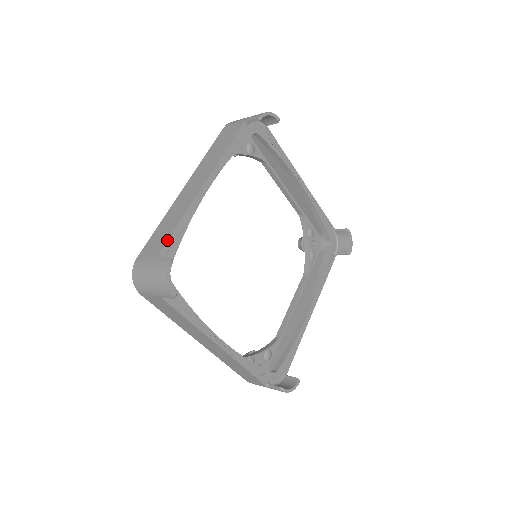
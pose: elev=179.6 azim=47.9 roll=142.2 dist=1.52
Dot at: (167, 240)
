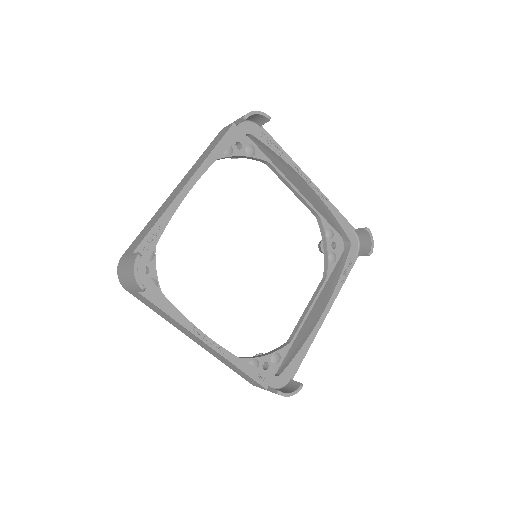
Dot at: (144, 237)
